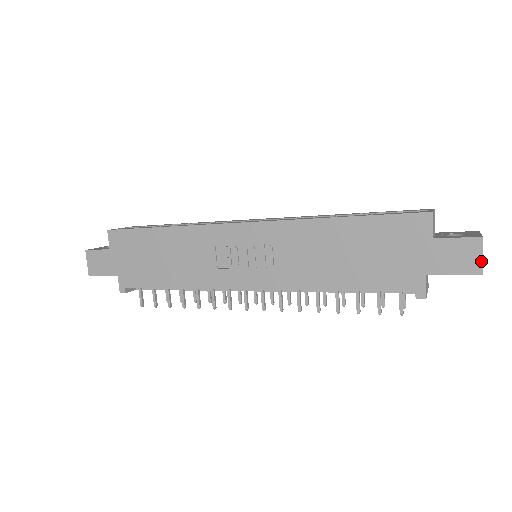
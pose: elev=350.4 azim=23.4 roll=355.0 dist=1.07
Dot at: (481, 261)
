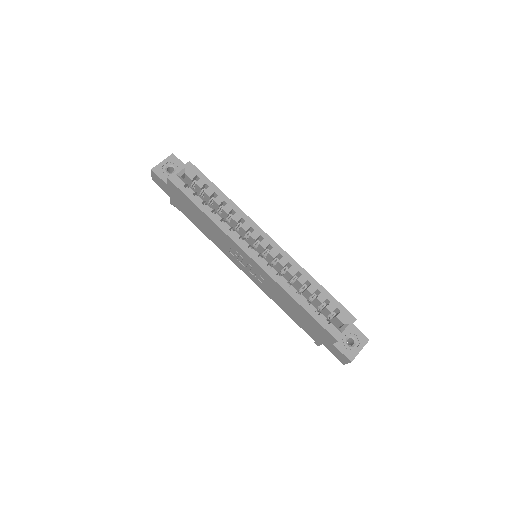
Dot at: (346, 363)
